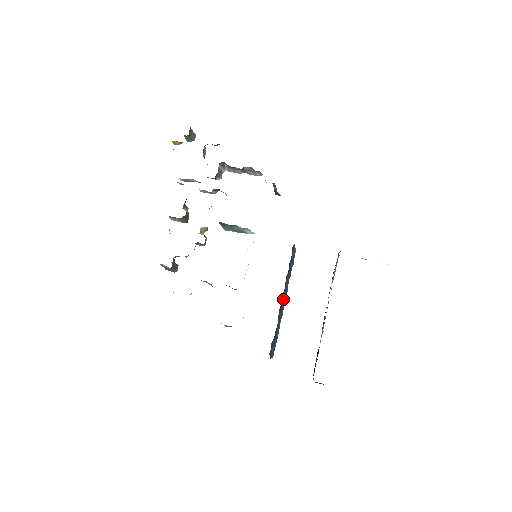
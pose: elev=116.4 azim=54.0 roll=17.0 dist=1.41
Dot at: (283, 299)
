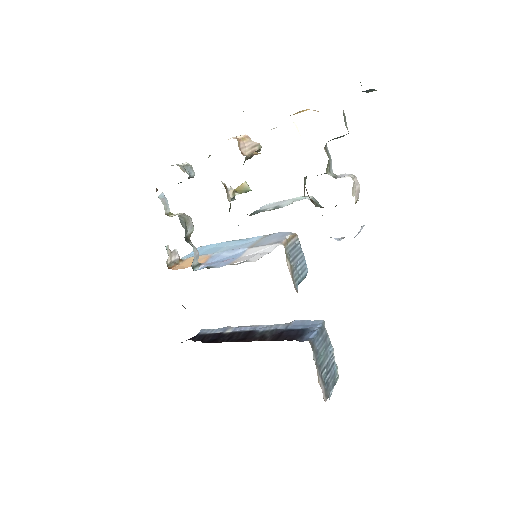
Dot at: occluded
